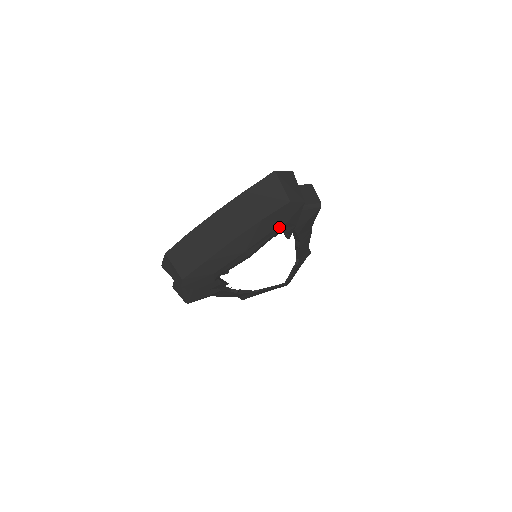
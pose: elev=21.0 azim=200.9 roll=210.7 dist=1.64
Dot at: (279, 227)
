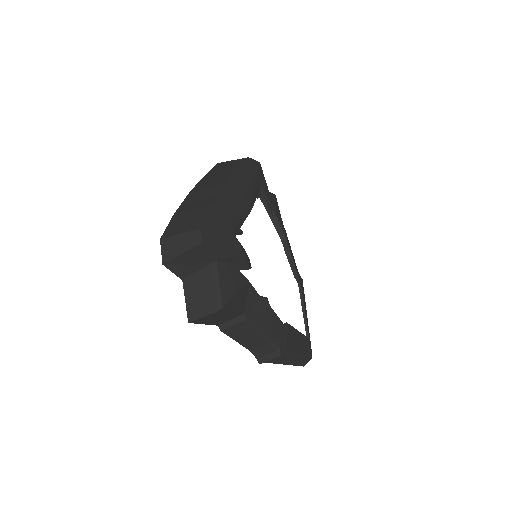
Dot at: (256, 181)
